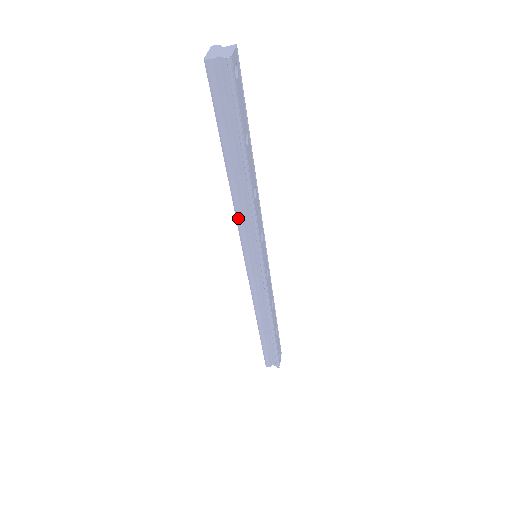
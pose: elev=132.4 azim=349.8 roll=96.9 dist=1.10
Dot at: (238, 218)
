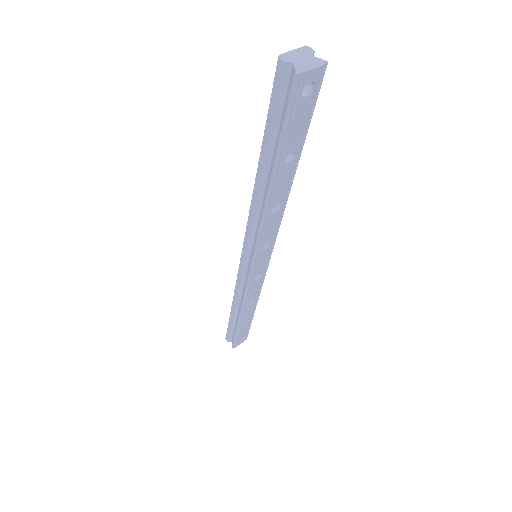
Dot at: (250, 216)
